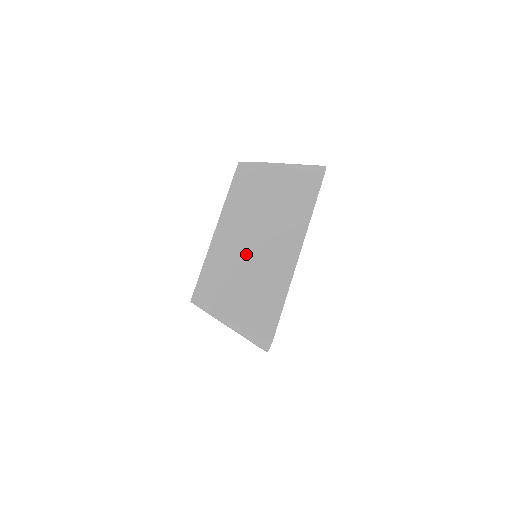
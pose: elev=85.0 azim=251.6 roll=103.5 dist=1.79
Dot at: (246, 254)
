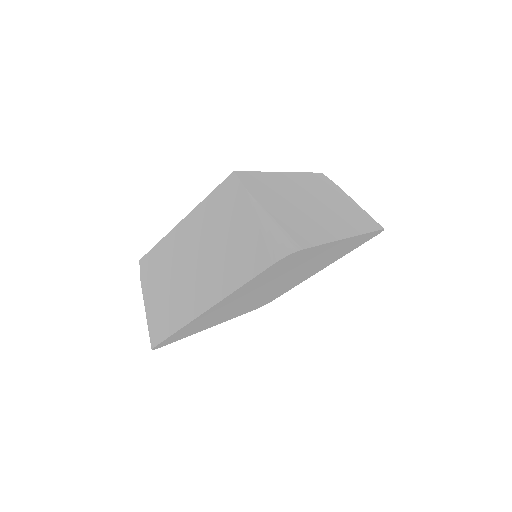
Dot at: (303, 200)
